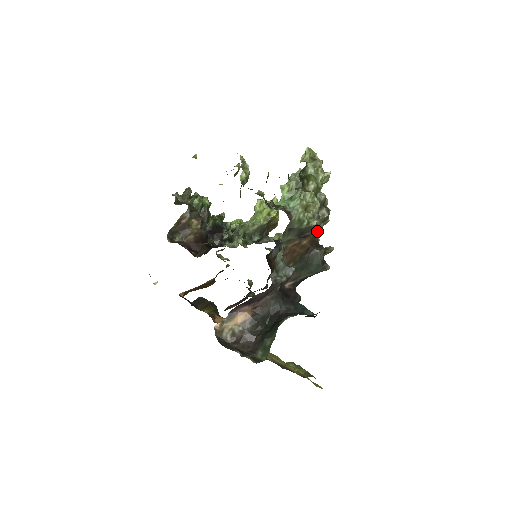
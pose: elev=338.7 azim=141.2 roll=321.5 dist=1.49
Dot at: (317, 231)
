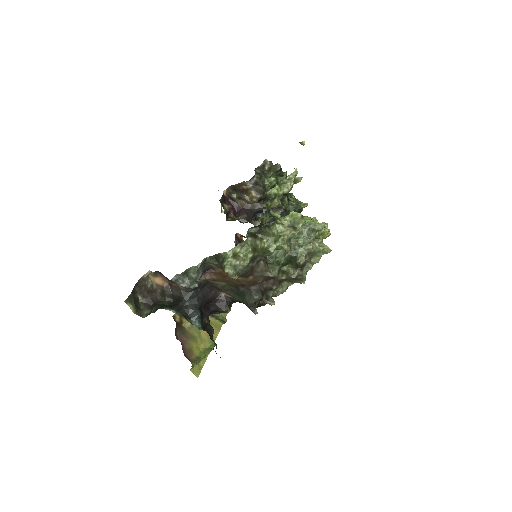
Dot at: (260, 280)
